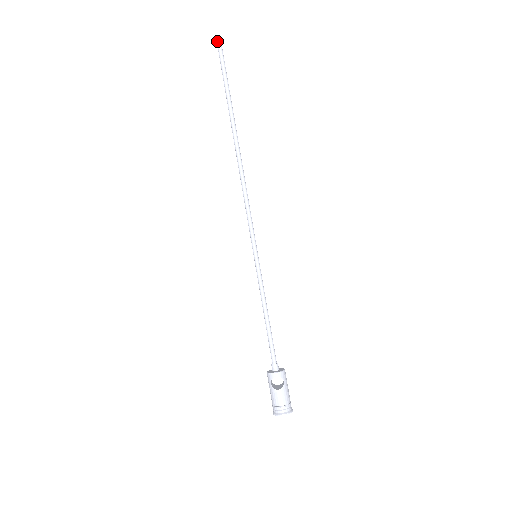
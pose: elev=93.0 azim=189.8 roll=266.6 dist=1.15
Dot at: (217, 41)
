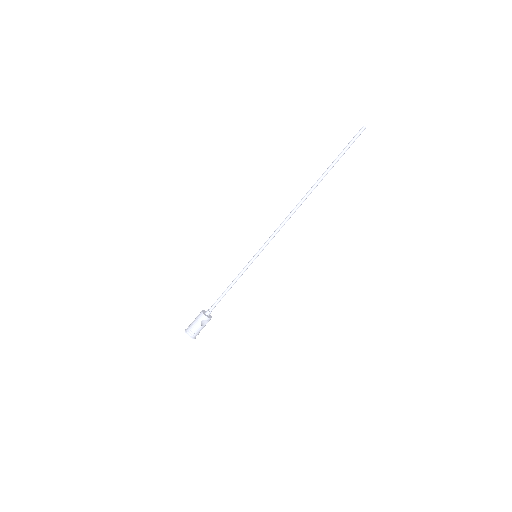
Dot at: (363, 129)
